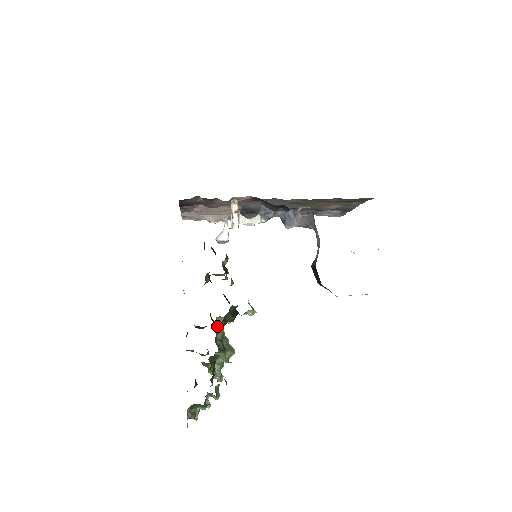
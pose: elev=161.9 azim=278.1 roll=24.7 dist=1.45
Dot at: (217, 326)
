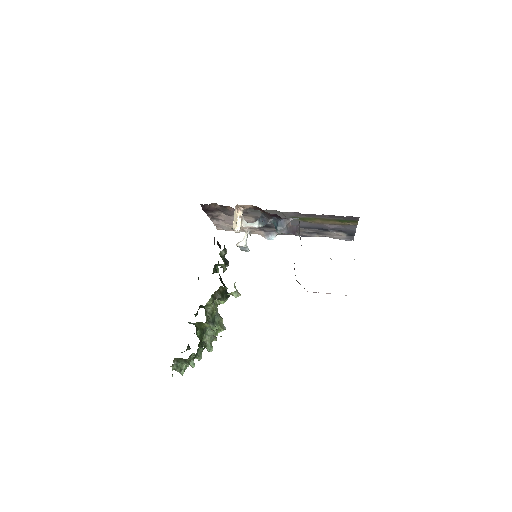
Dot at: occluded
